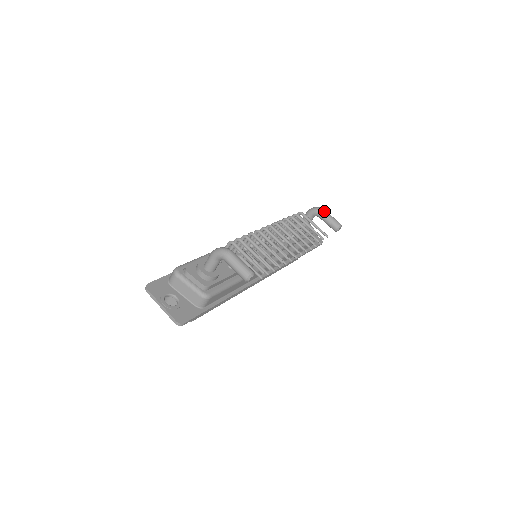
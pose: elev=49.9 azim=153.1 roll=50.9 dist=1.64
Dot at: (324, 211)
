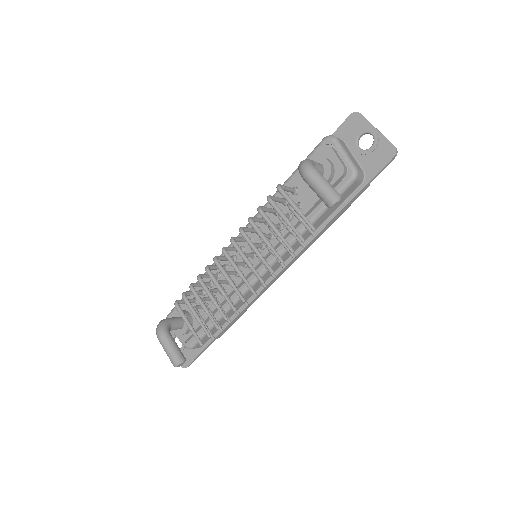
Dot at: (306, 177)
